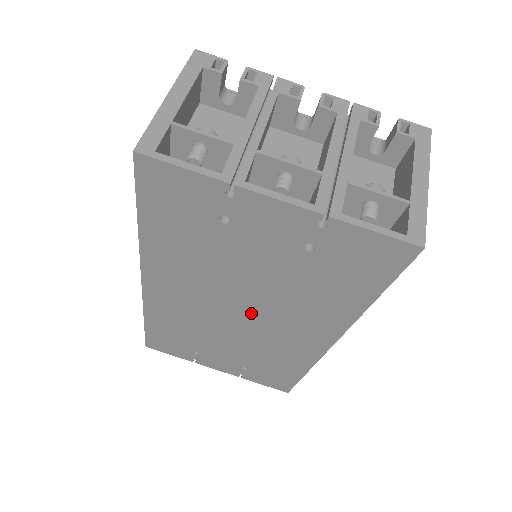
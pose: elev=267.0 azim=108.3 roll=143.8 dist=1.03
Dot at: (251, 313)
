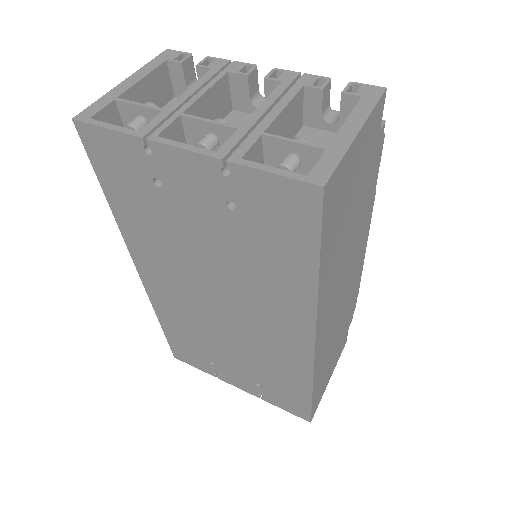
Dot at: (228, 303)
